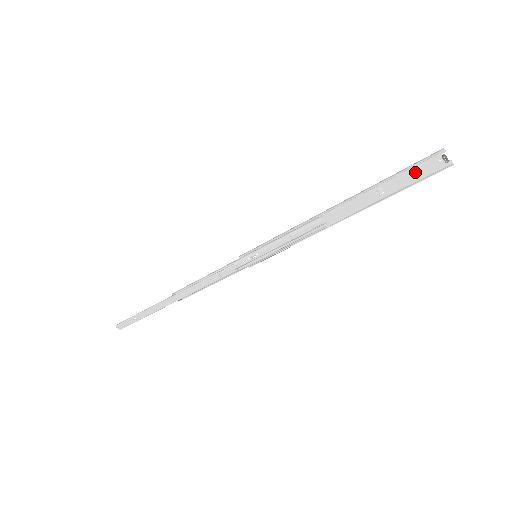
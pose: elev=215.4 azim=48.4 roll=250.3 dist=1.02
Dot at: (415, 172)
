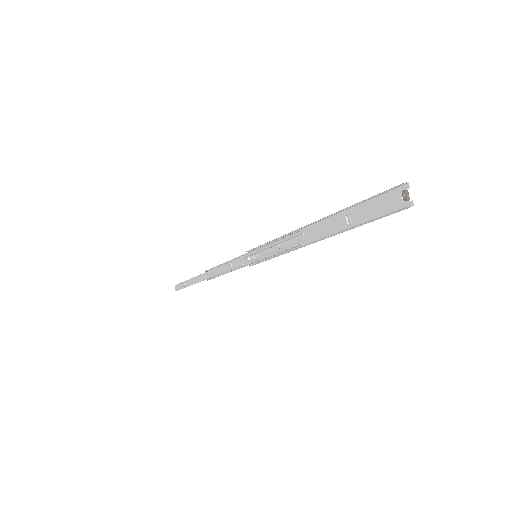
Dot at: (380, 205)
